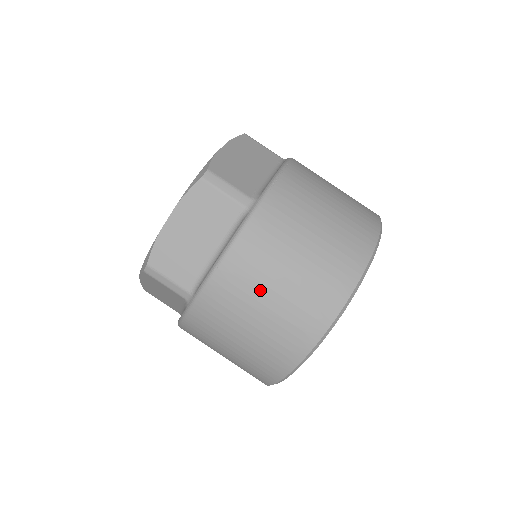
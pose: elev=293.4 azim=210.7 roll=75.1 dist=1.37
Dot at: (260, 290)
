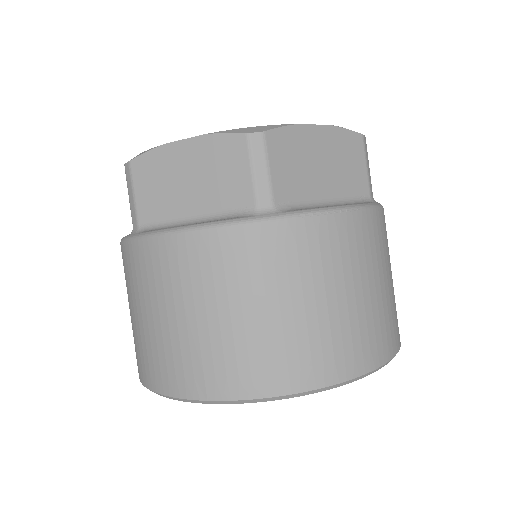
Dot at: (185, 297)
